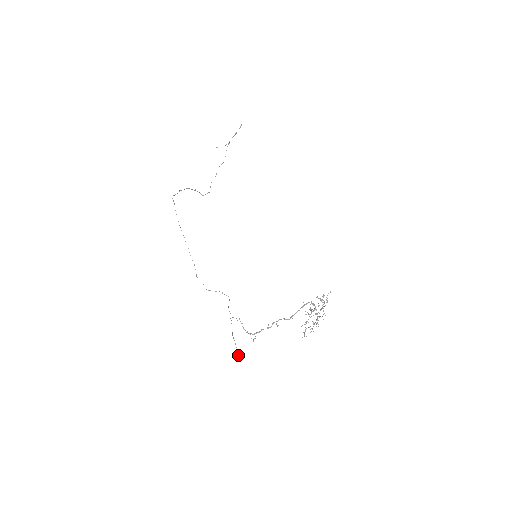
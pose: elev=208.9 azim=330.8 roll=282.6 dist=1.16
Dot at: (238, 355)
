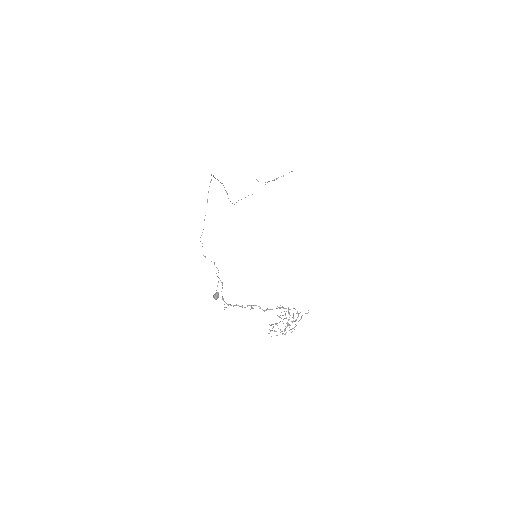
Dot at: (216, 293)
